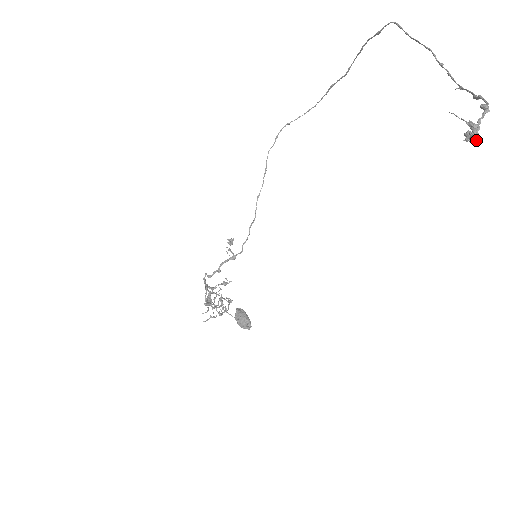
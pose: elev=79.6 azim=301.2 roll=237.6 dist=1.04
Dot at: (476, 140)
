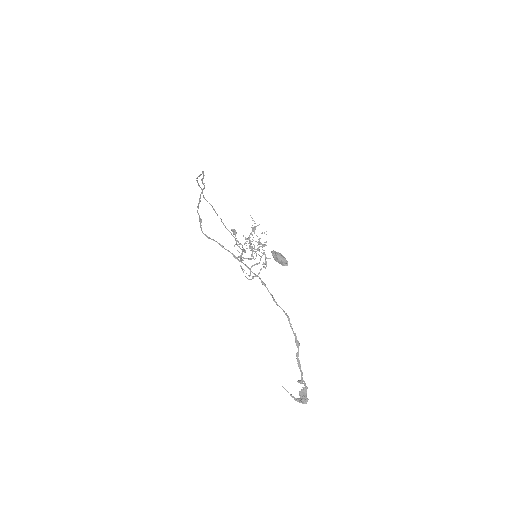
Dot at: occluded
